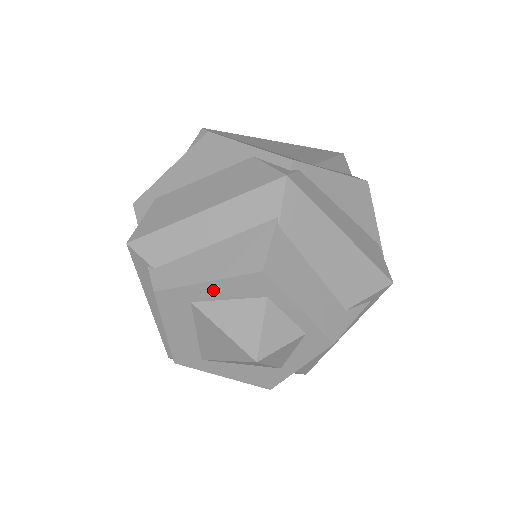
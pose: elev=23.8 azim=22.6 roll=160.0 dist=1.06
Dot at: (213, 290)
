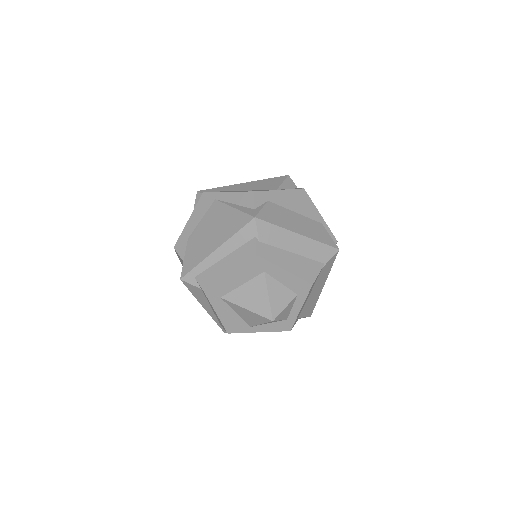
Dot at: (282, 275)
